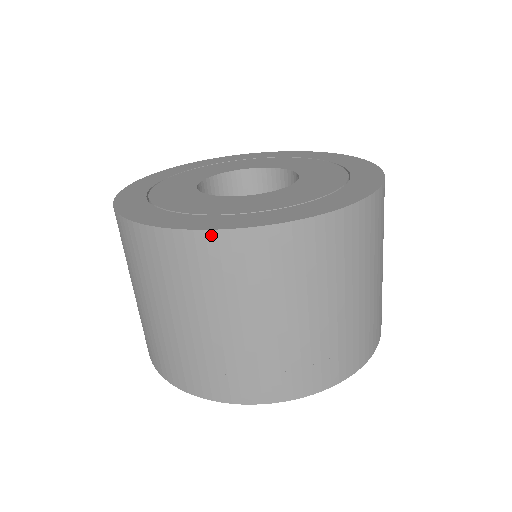
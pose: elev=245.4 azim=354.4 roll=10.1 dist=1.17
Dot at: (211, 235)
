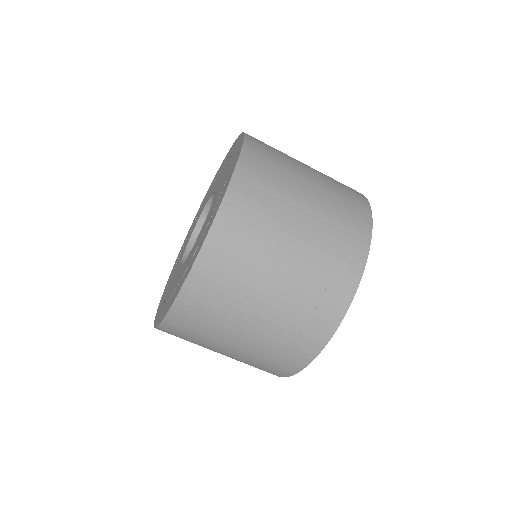
Dot at: (212, 235)
